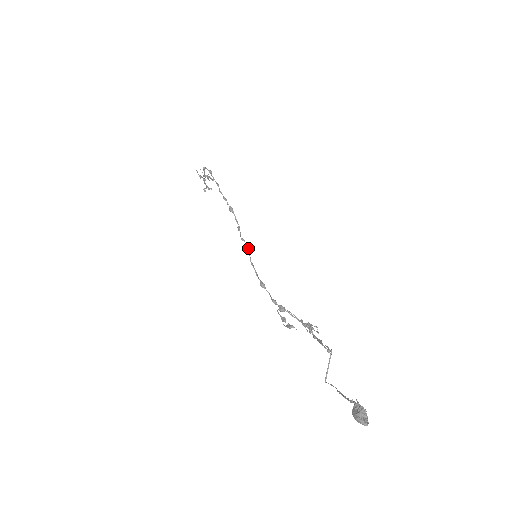
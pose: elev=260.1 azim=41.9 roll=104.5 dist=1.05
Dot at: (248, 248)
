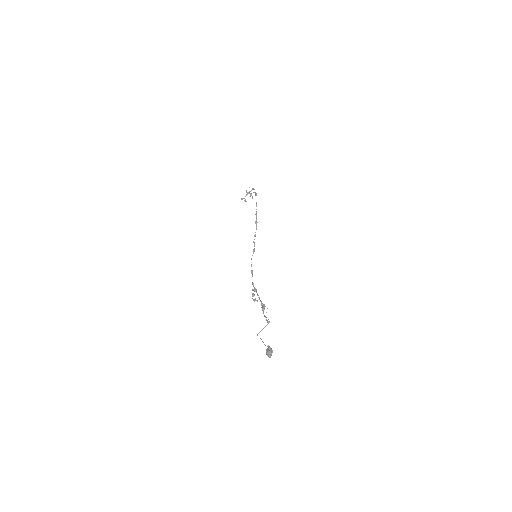
Dot at: occluded
